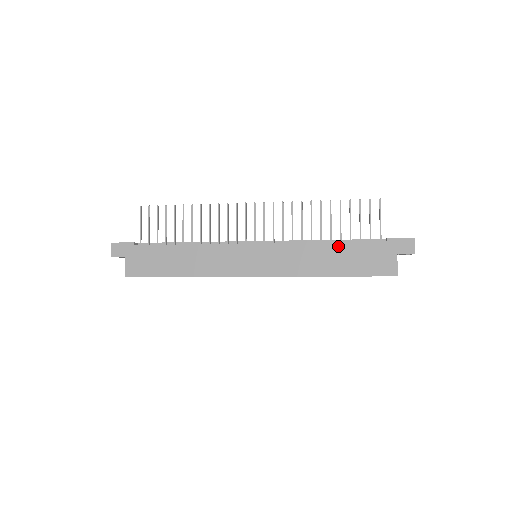
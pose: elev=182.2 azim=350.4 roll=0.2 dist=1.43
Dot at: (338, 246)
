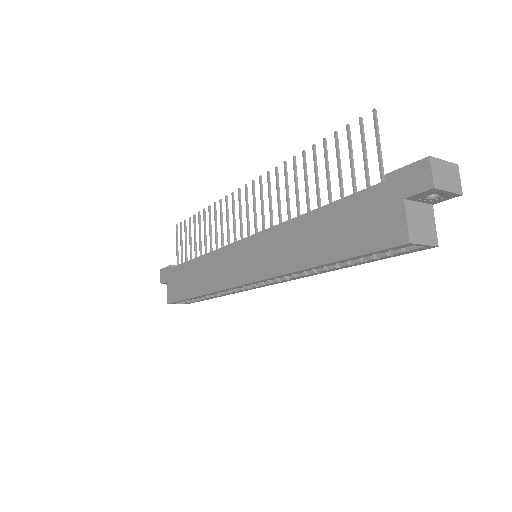
Dot at: (321, 213)
